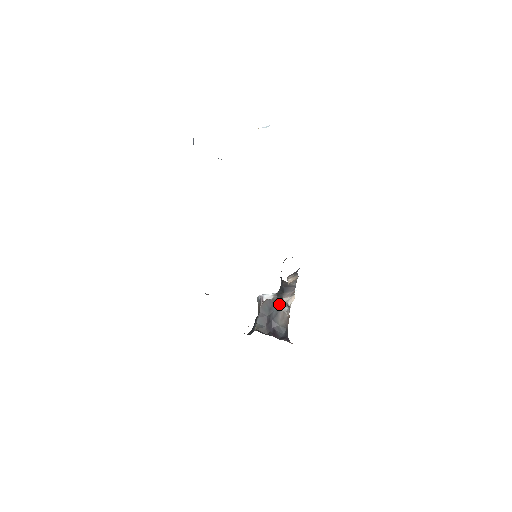
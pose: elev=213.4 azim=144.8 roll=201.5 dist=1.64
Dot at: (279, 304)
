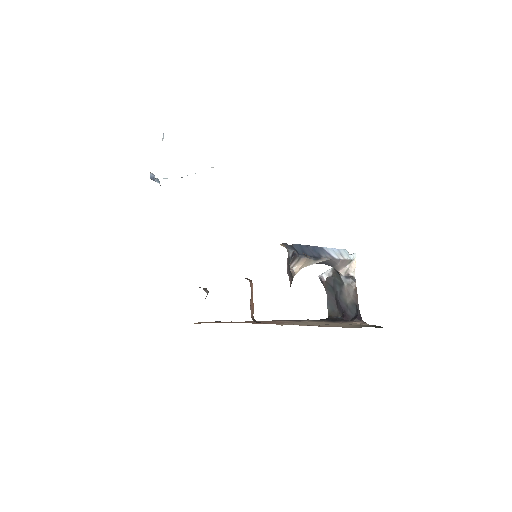
Dot at: (339, 279)
